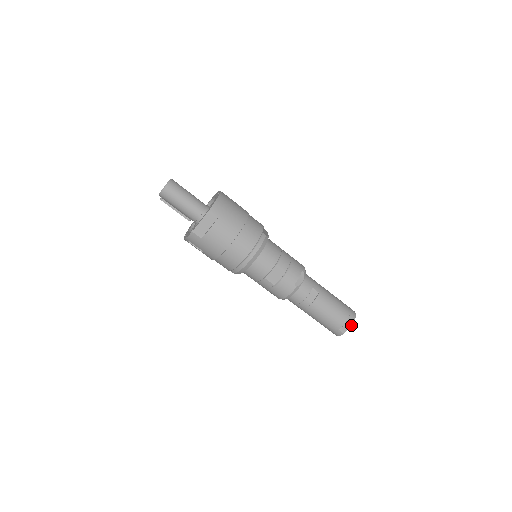
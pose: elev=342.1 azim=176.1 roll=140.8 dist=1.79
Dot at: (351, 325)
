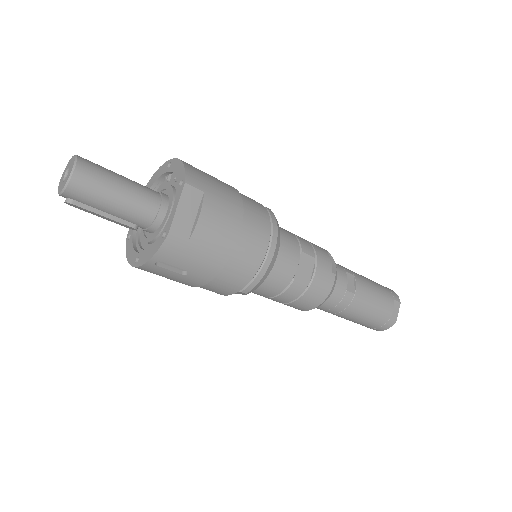
Dot at: (399, 304)
